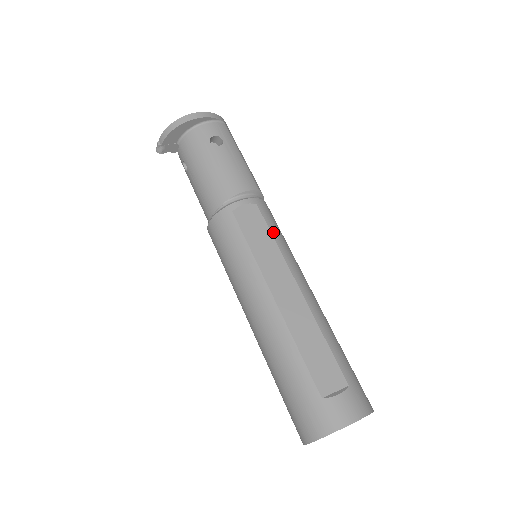
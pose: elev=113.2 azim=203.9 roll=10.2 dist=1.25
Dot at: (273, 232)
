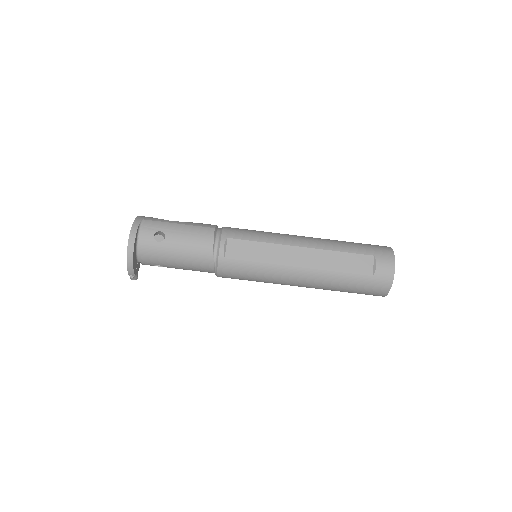
Dot at: (253, 239)
